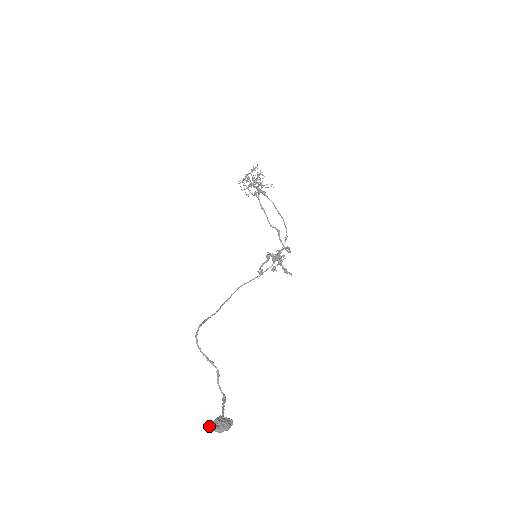
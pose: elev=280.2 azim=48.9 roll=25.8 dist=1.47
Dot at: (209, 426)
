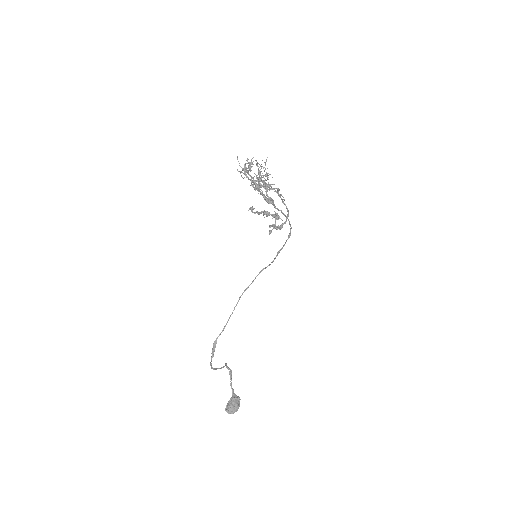
Dot at: (226, 410)
